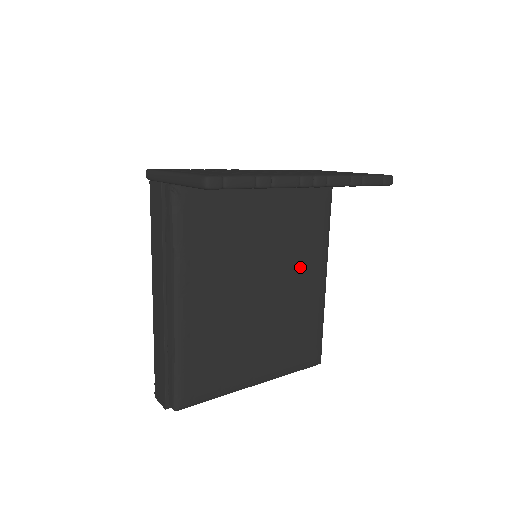
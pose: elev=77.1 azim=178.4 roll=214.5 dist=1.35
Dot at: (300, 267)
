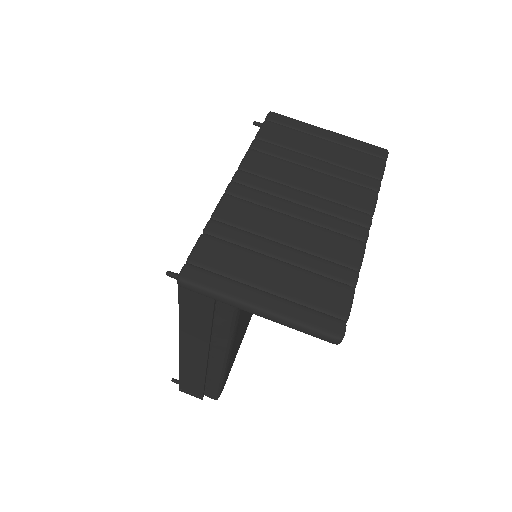
Dot at: occluded
